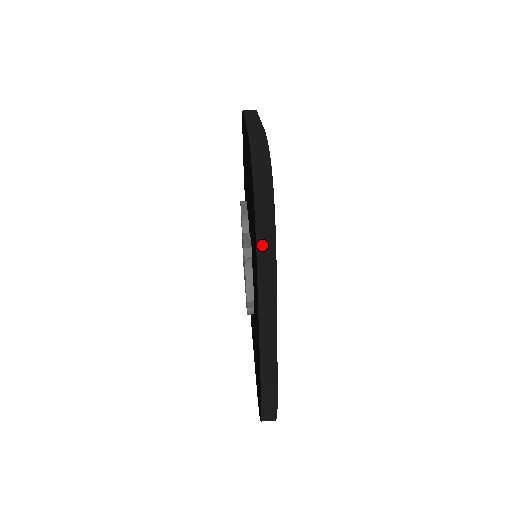
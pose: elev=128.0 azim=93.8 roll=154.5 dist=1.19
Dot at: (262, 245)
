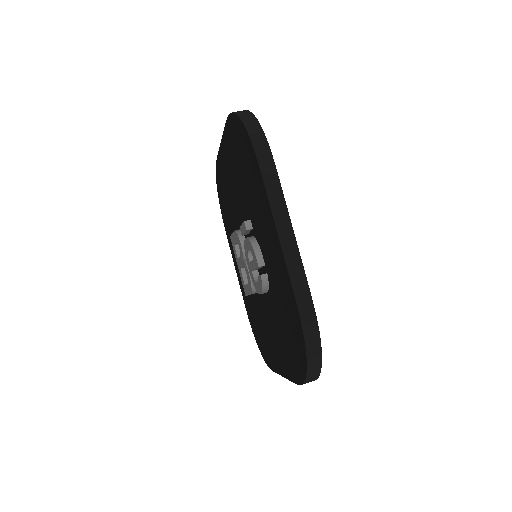
Dot at: (259, 149)
